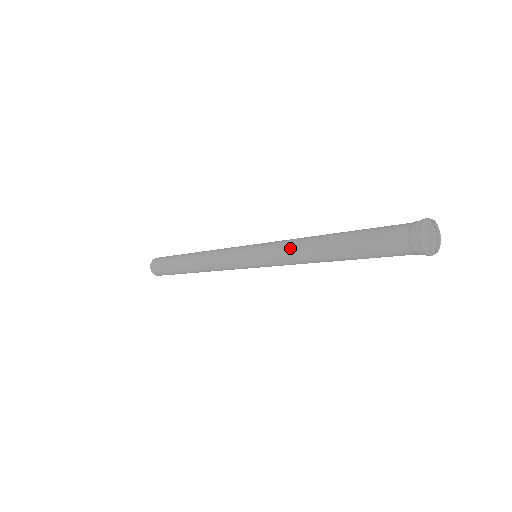
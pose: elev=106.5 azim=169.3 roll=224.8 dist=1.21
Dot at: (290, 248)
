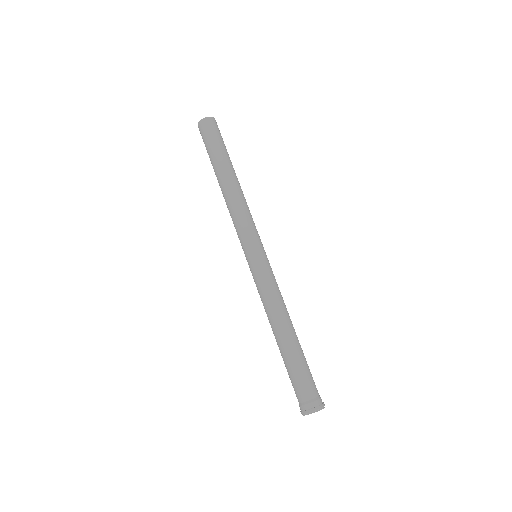
Dot at: (270, 301)
